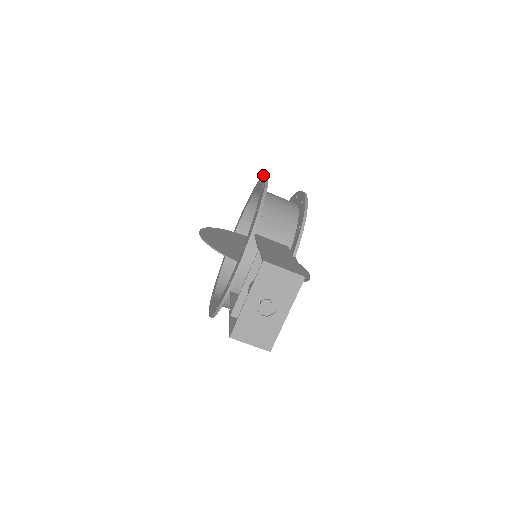
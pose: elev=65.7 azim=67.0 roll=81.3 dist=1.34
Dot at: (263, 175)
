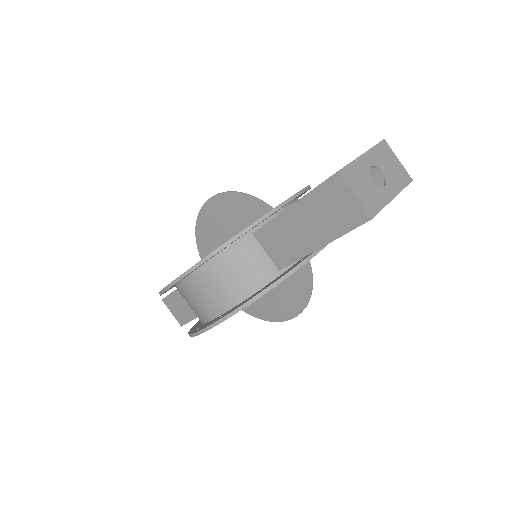
Dot at: occluded
